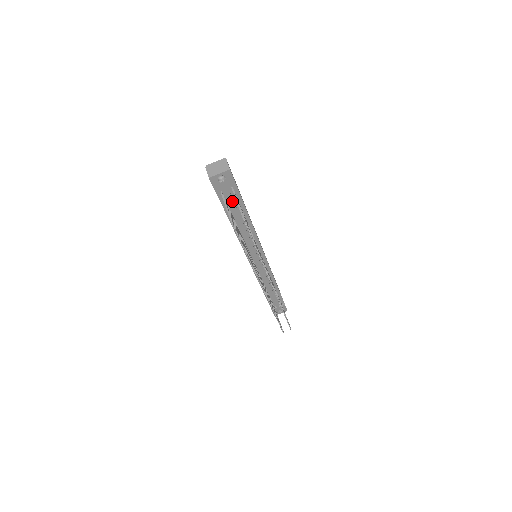
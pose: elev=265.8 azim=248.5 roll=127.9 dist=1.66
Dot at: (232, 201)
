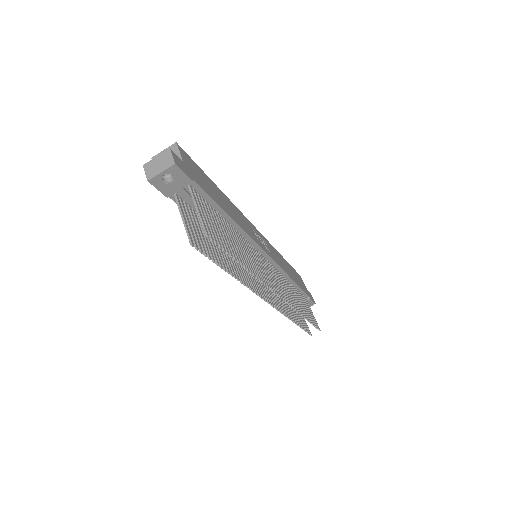
Dot at: occluded
